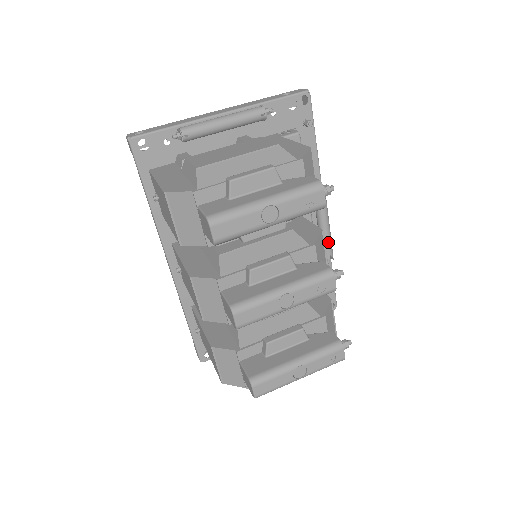
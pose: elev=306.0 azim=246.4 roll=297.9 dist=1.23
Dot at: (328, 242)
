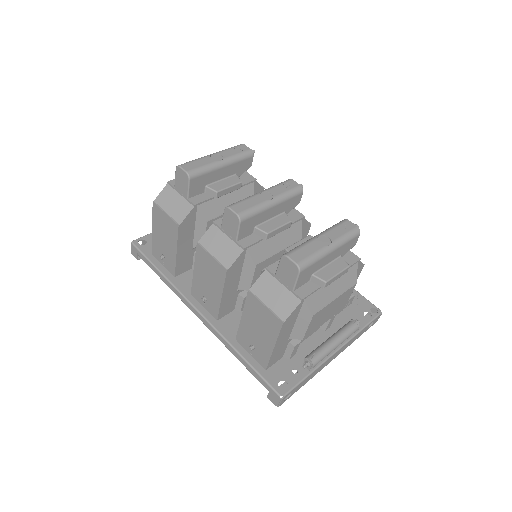
Dot at: occluded
